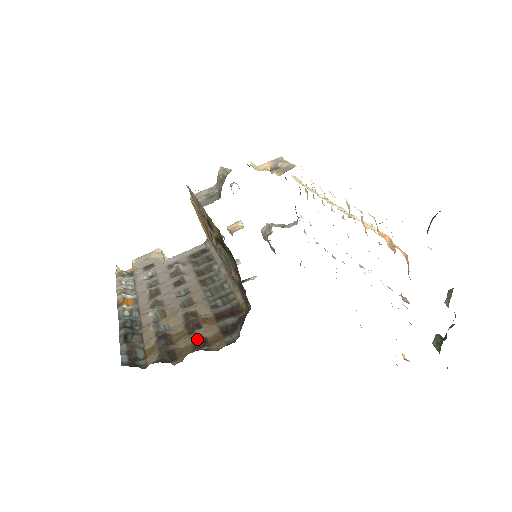
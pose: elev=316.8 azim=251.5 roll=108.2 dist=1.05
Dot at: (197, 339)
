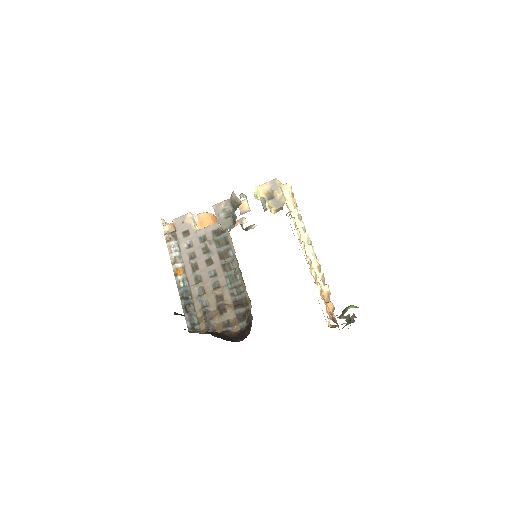
Dot at: (225, 320)
